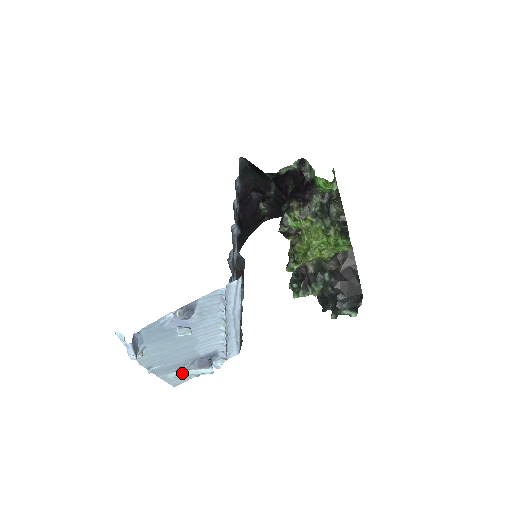
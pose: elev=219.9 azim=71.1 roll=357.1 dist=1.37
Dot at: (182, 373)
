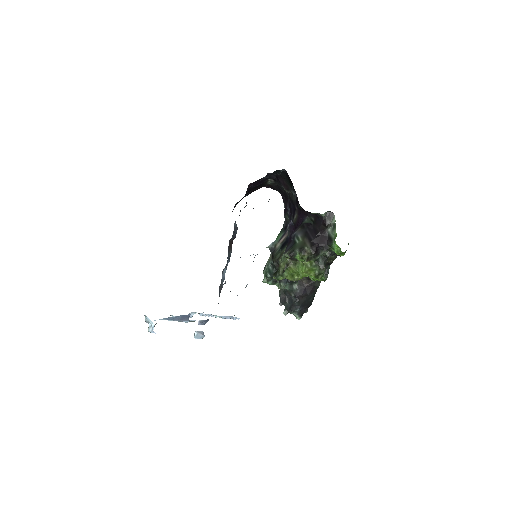
Dot at: occluded
